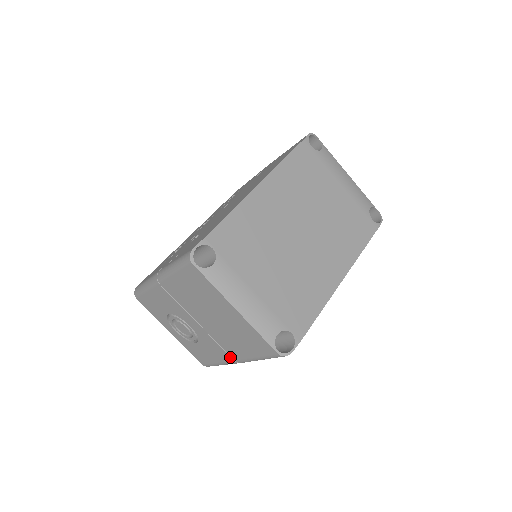
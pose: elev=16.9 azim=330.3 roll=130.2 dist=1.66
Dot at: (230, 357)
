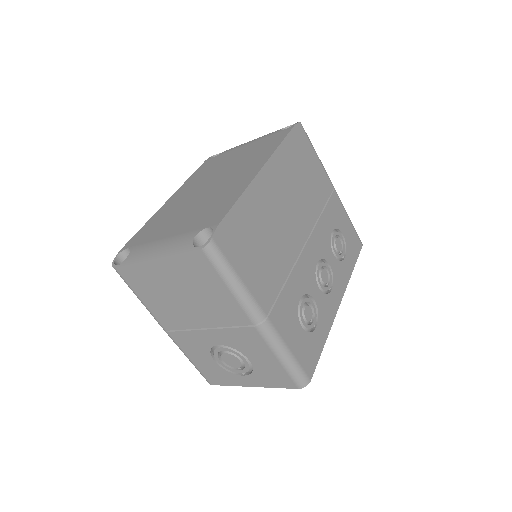
Dot at: (249, 328)
